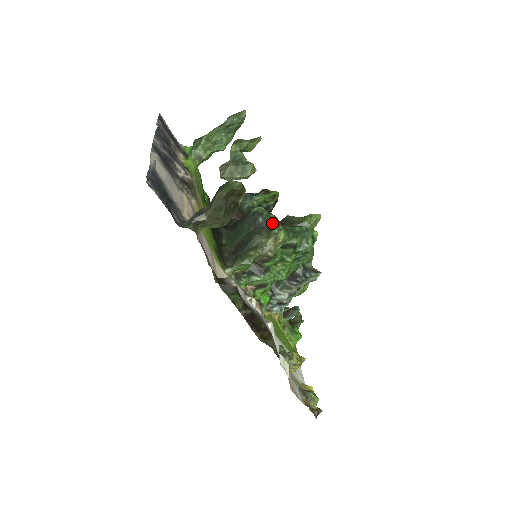
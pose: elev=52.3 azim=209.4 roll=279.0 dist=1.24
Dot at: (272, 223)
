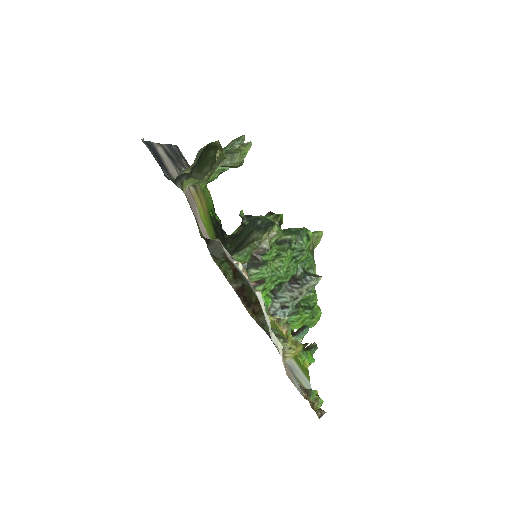
Dot at: (269, 224)
